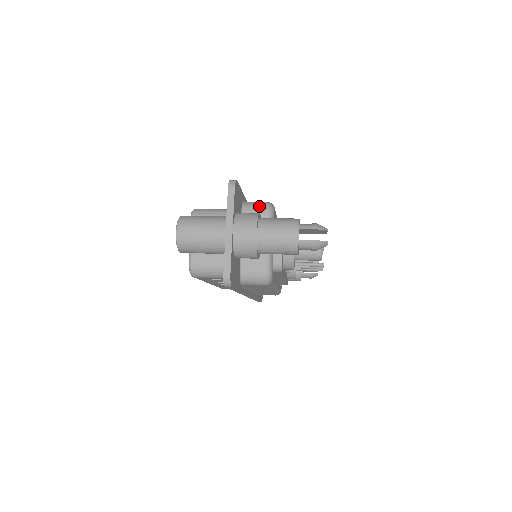
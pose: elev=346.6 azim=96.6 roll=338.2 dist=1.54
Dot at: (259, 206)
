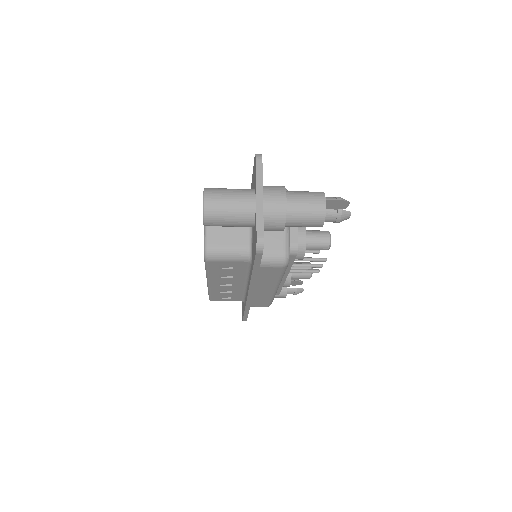
Dot at: occluded
